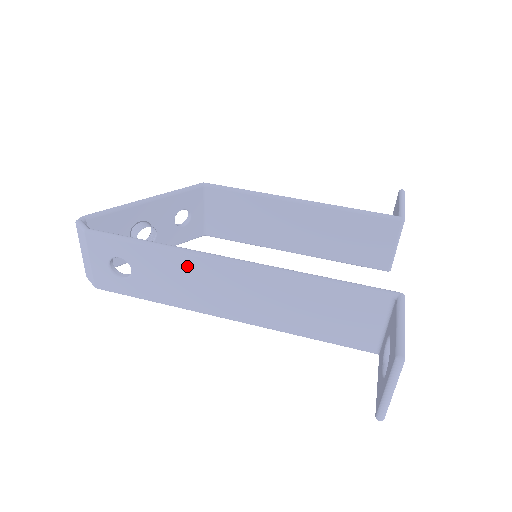
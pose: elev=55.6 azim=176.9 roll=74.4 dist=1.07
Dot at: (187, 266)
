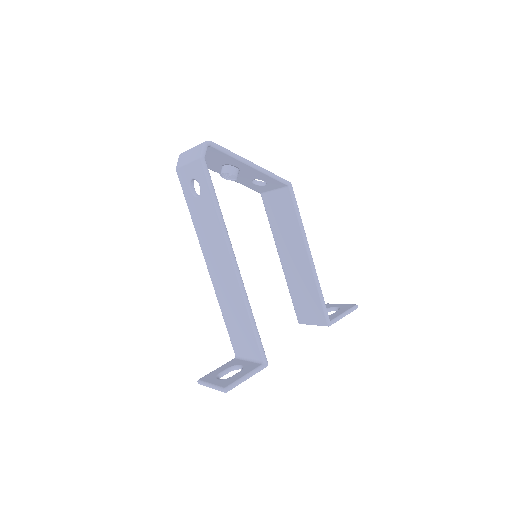
Dot at: (218, 236)
